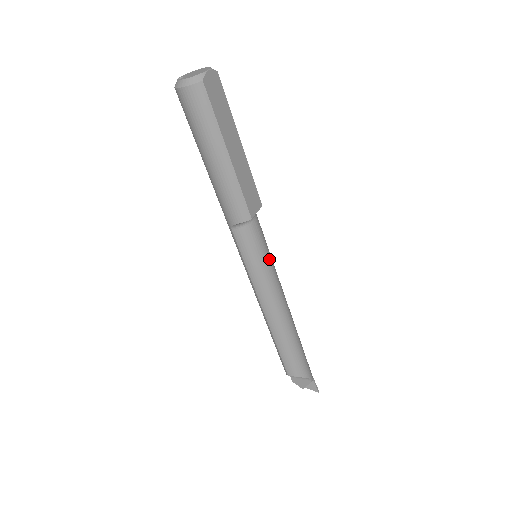
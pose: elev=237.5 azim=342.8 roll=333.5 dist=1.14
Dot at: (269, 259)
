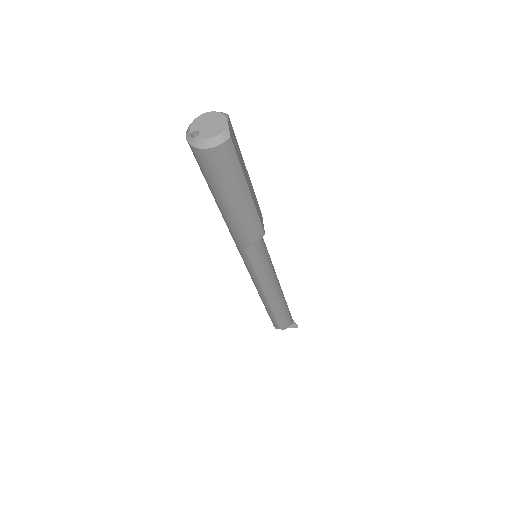
Dot at: (269, 255)
